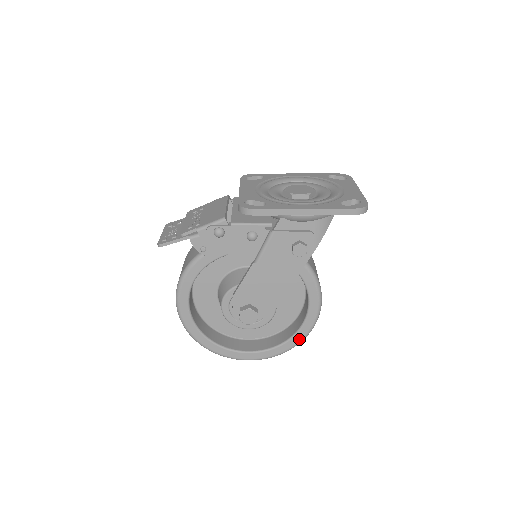
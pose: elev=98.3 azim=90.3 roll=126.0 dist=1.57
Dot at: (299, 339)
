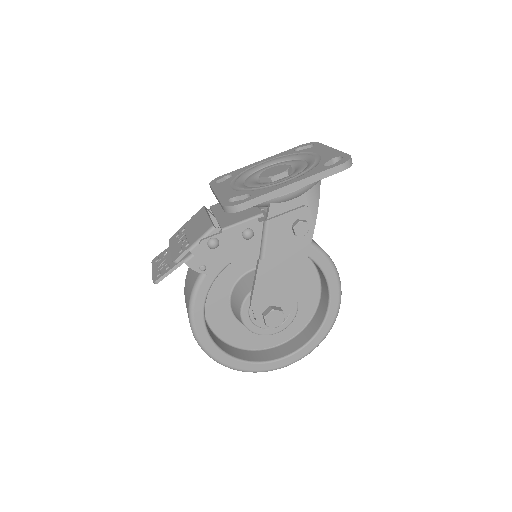
Dot at: (331, 322)
